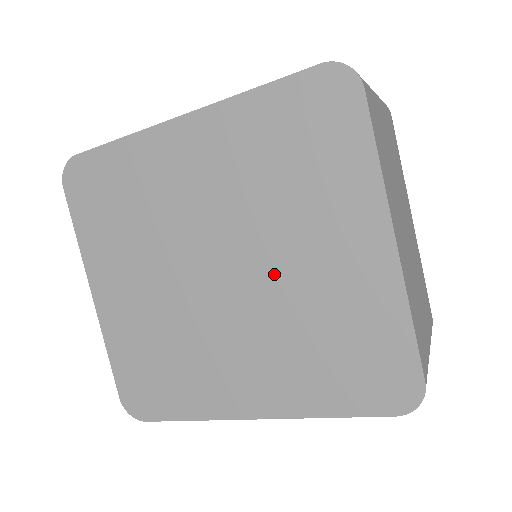
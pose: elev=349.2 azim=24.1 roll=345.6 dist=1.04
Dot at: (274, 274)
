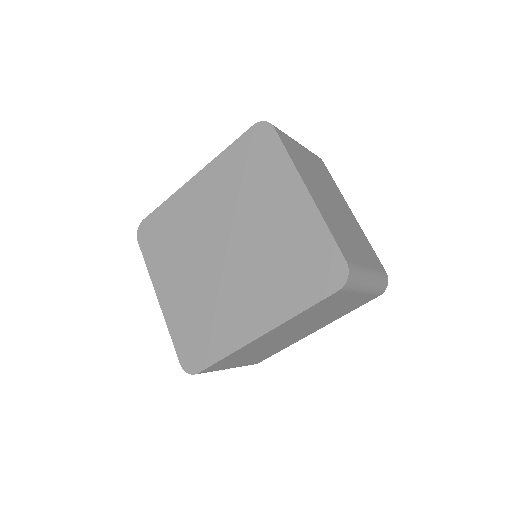
Dot at: (254, 237)
